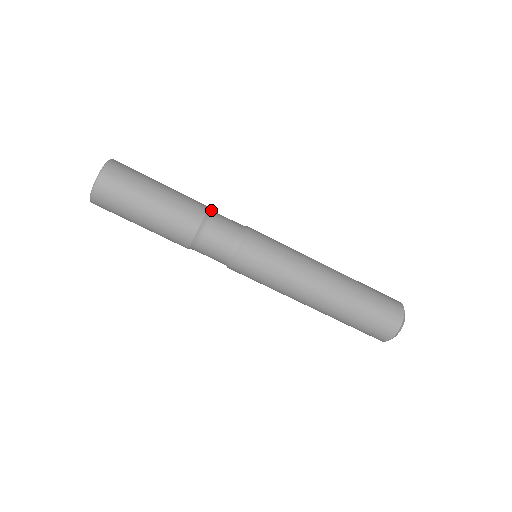
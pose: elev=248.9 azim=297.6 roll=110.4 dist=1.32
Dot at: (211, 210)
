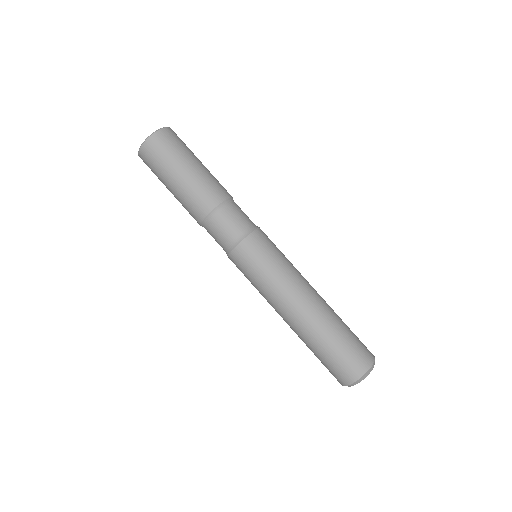
Dot at: occluded
